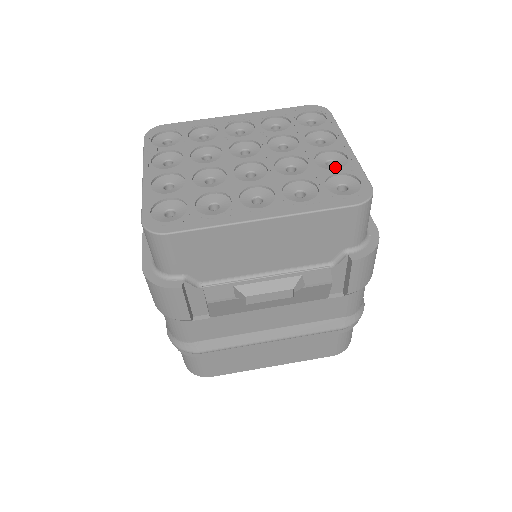
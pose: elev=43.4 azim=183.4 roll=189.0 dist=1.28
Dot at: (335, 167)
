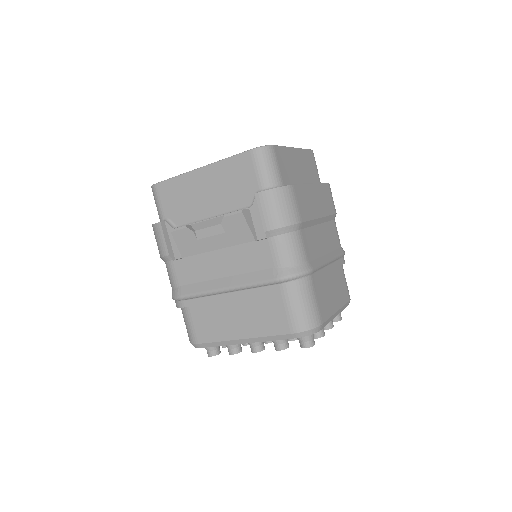
Dot at: occluded
